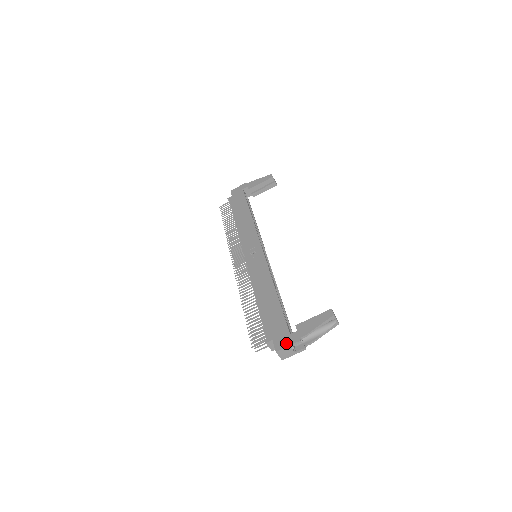
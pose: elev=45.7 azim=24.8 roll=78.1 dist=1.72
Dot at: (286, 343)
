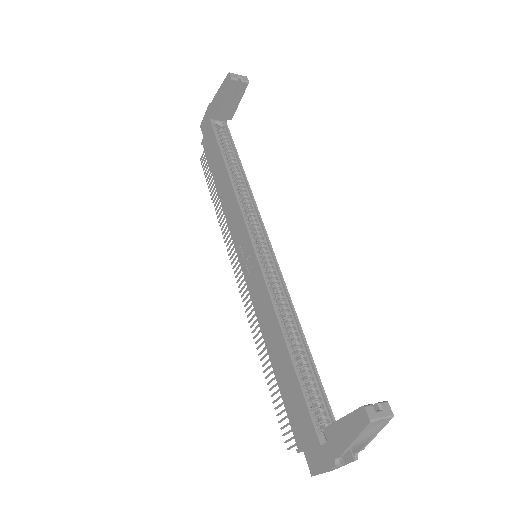
Dot at: (319, 464)
